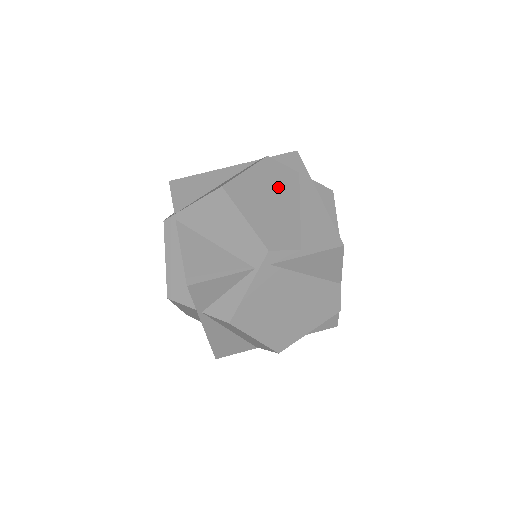
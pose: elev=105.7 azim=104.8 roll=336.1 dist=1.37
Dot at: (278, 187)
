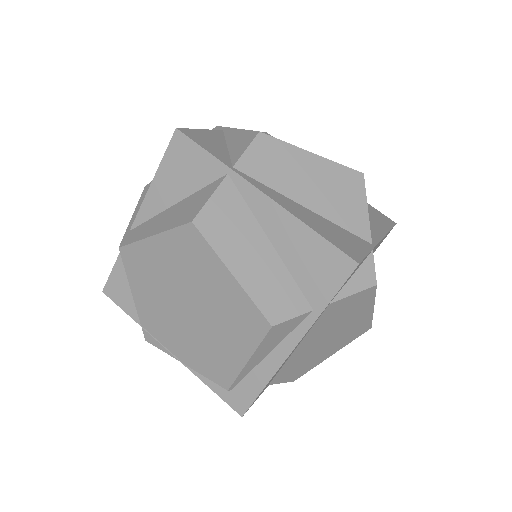
Dot at: occluded
